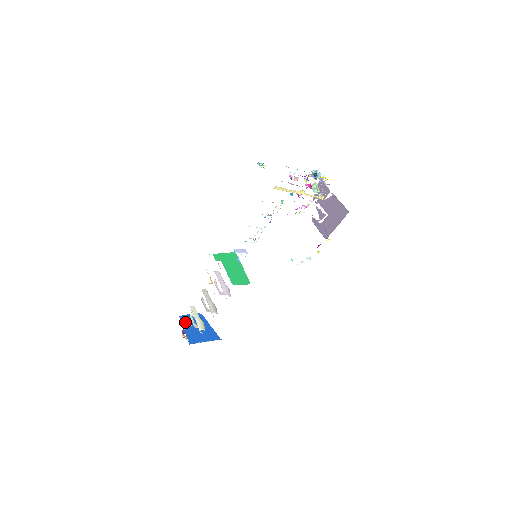
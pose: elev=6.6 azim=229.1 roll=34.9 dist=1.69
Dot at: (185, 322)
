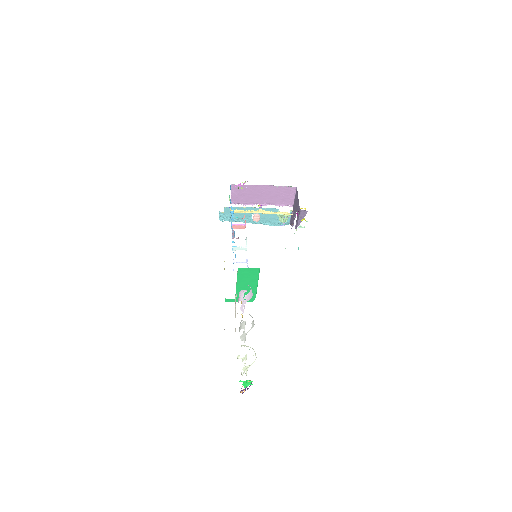
Dot at: occluded
